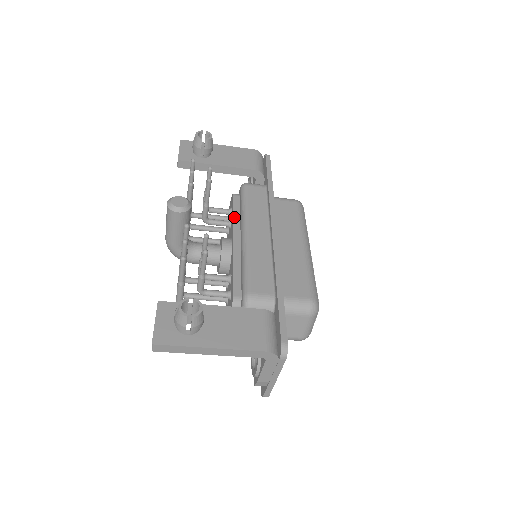
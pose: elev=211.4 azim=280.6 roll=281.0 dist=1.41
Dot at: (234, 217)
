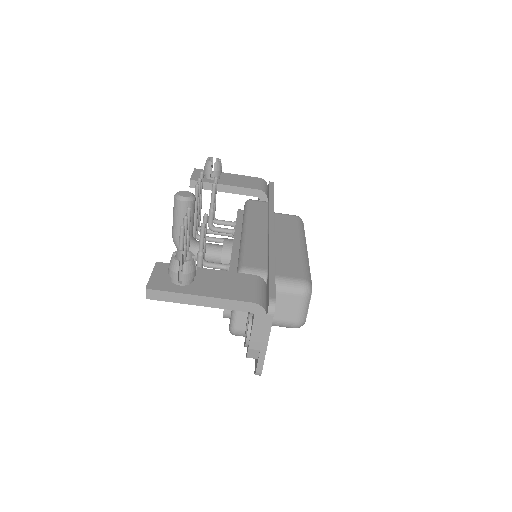
Dot at: (237, 223)
